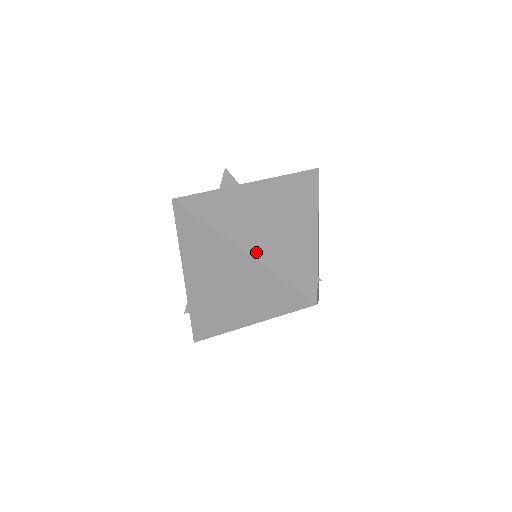
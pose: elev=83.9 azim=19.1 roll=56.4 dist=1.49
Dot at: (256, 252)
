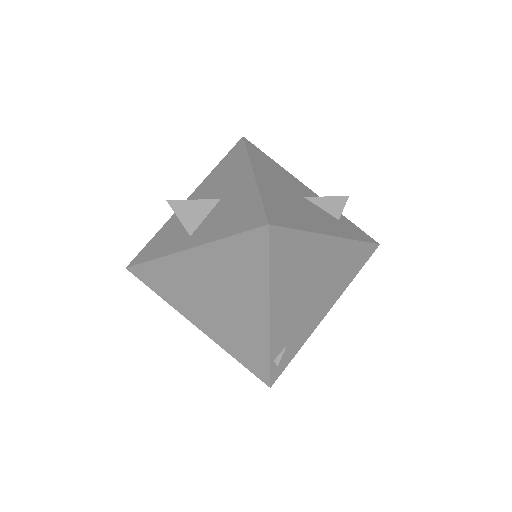
Dot at: (209, 332)
